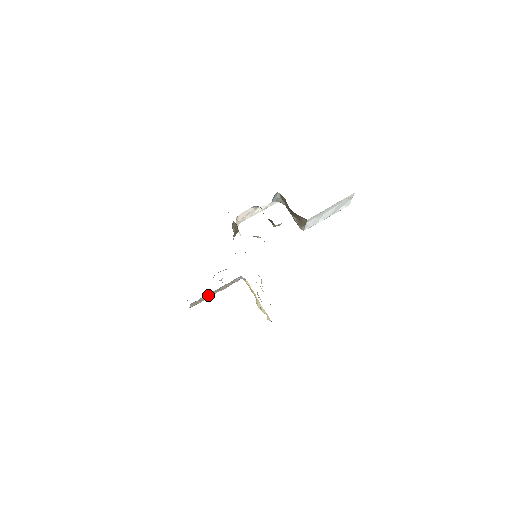
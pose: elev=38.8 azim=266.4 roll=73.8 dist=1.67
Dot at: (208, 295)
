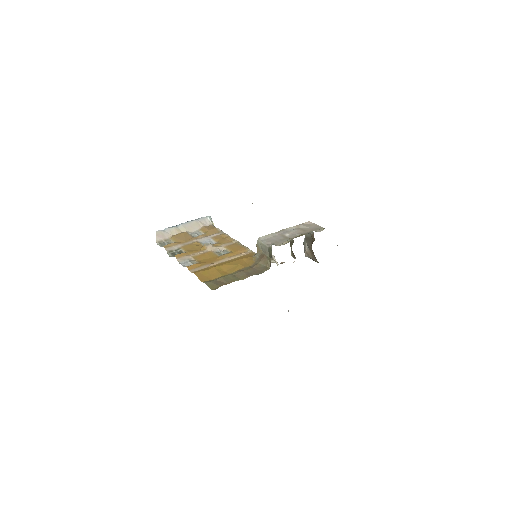
Dot at: (176, 229)
